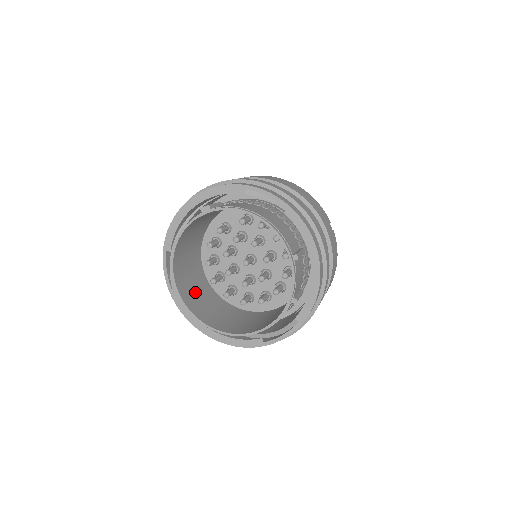
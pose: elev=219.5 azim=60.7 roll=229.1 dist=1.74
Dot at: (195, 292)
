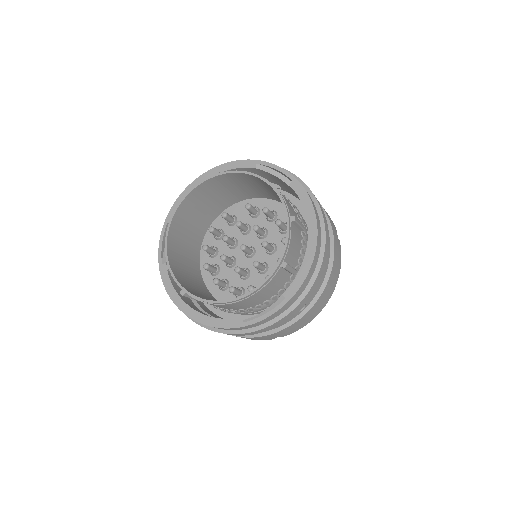
Dot at: (184, 270)
